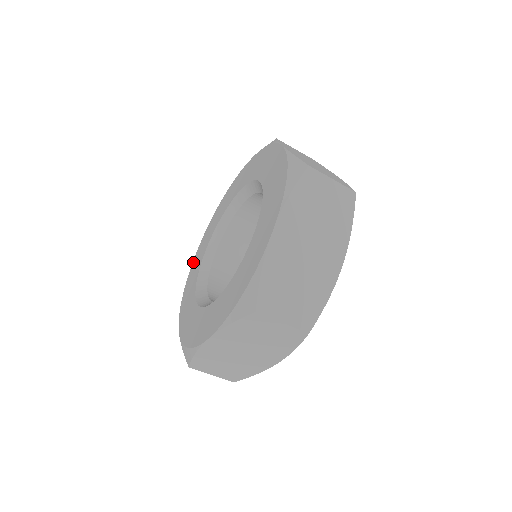
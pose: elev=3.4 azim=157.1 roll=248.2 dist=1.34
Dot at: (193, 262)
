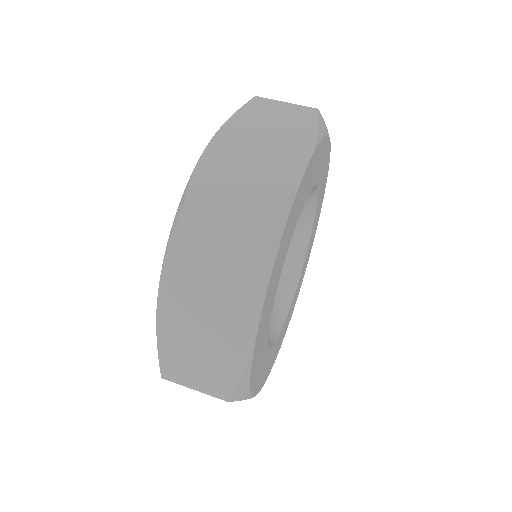
Dot at: occluded
